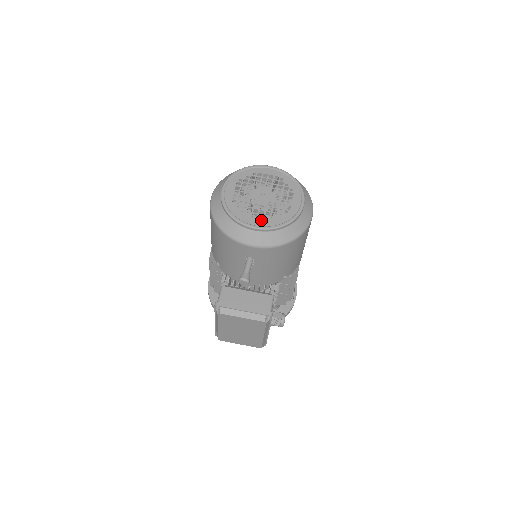
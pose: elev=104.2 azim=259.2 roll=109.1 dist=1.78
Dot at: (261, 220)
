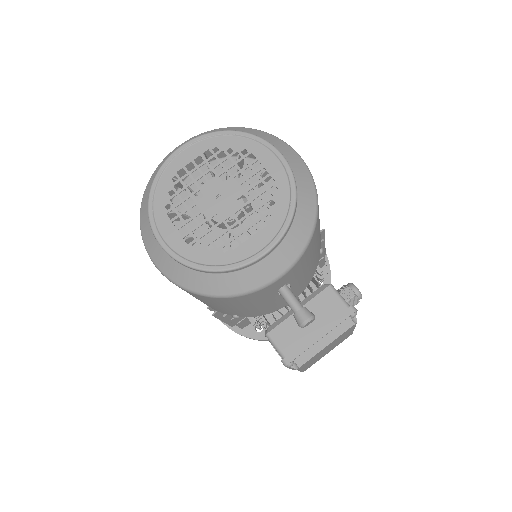
Dot at: (258, 235)
